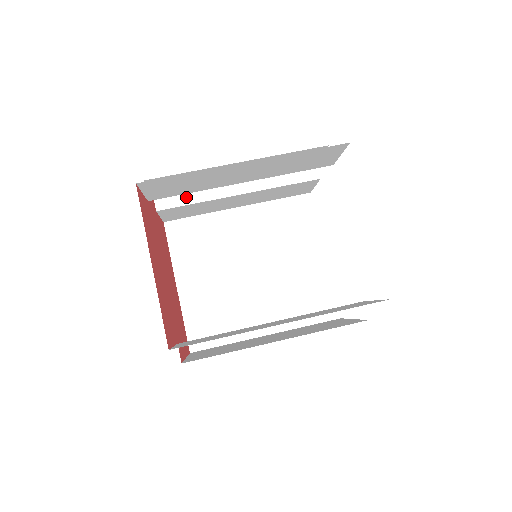
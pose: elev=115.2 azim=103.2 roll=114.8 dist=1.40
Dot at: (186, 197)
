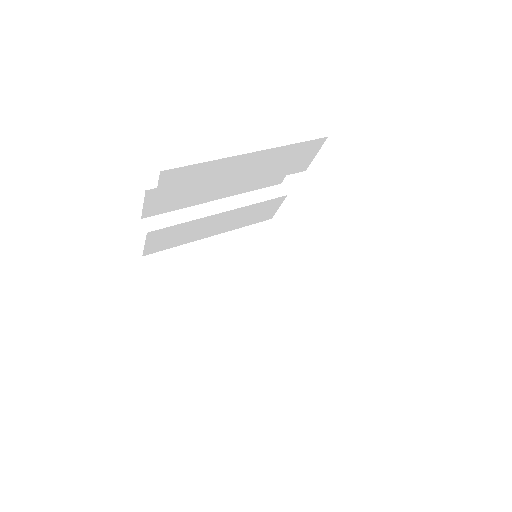
Dot at: (173, 218)
